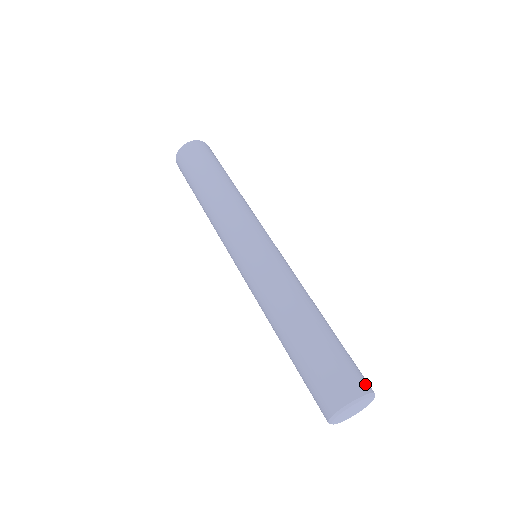
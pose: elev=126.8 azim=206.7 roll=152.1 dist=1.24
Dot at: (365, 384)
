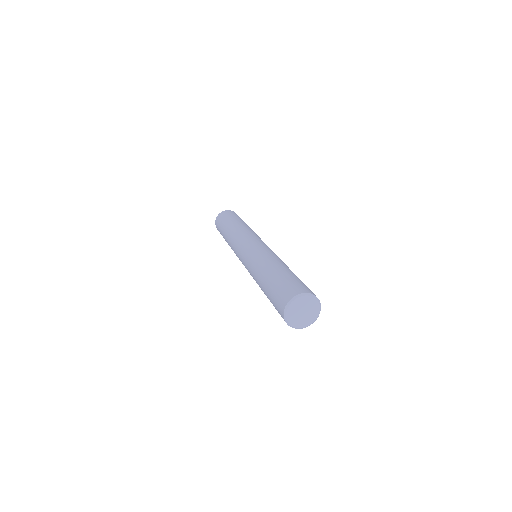
Dot at: occluded
